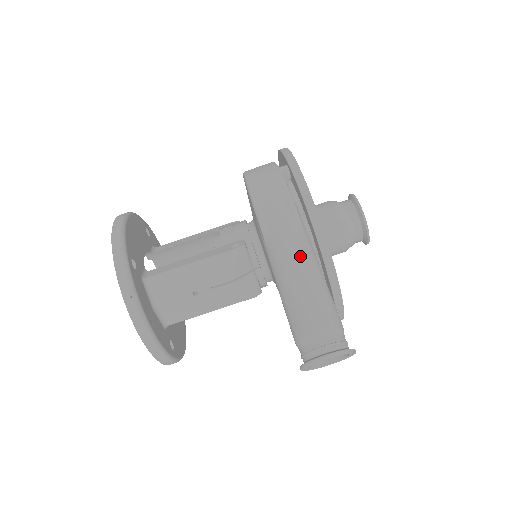
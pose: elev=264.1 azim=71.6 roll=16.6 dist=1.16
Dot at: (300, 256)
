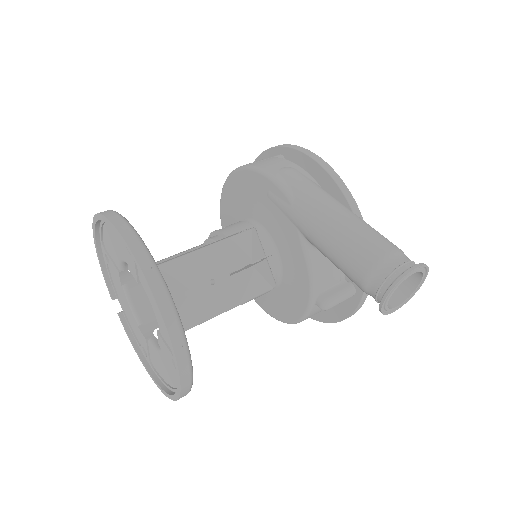
Dot at: (336, 202)
